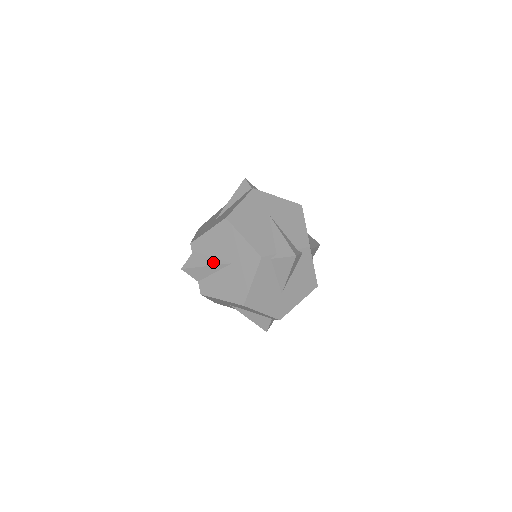
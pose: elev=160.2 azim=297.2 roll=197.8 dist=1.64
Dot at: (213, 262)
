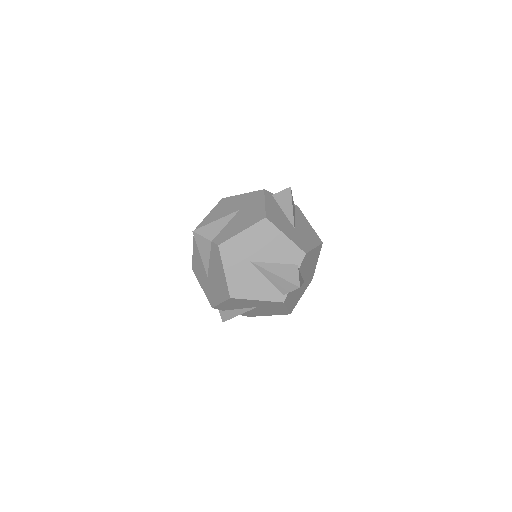
Dot at: (222, 218)
